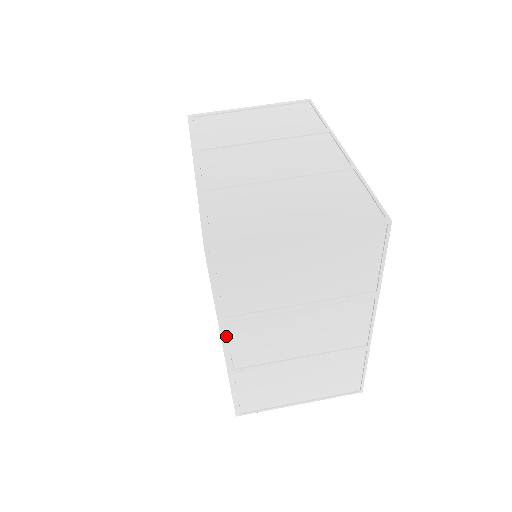
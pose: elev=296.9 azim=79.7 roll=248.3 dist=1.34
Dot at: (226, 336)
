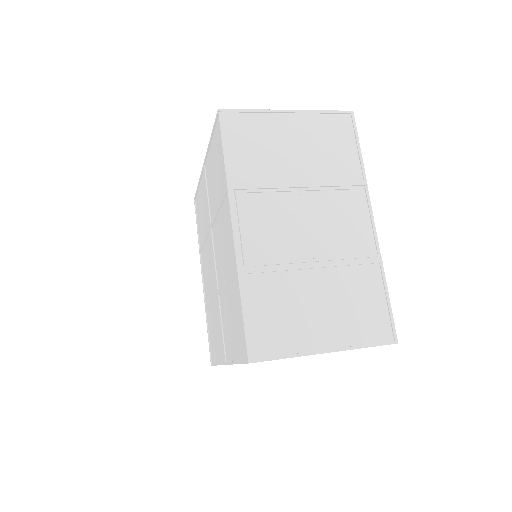
Dot at: (235, 208)
